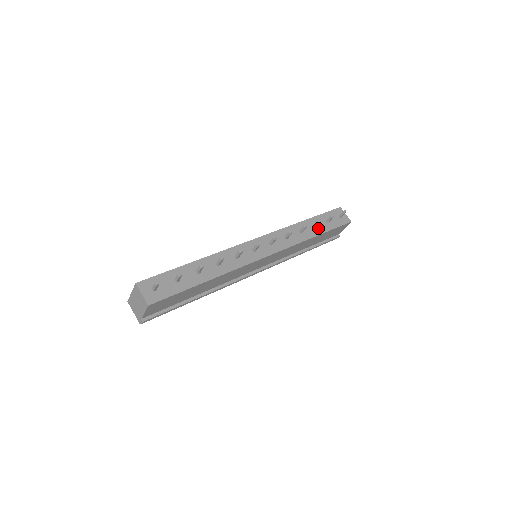
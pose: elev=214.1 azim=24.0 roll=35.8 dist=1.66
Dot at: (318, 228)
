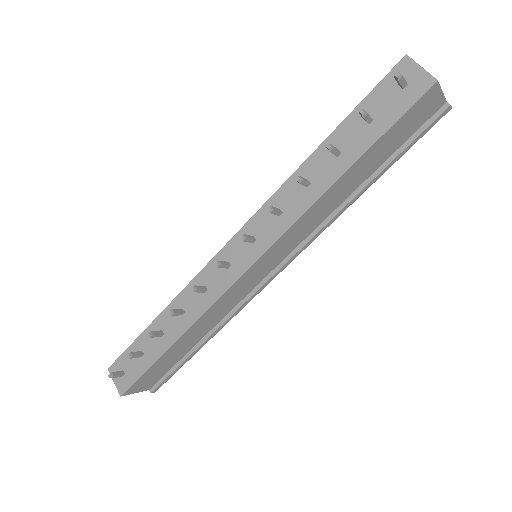
Dot at: (346, 152)
